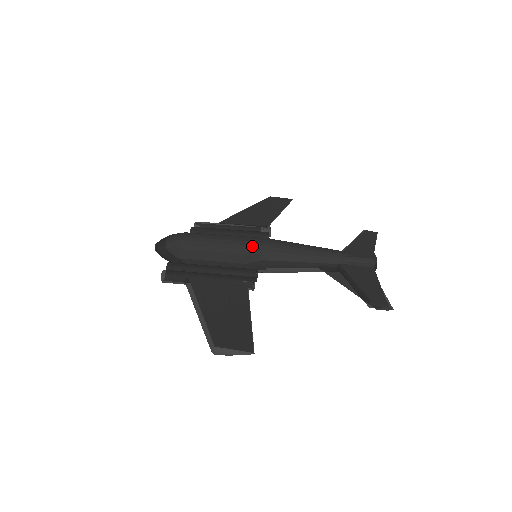
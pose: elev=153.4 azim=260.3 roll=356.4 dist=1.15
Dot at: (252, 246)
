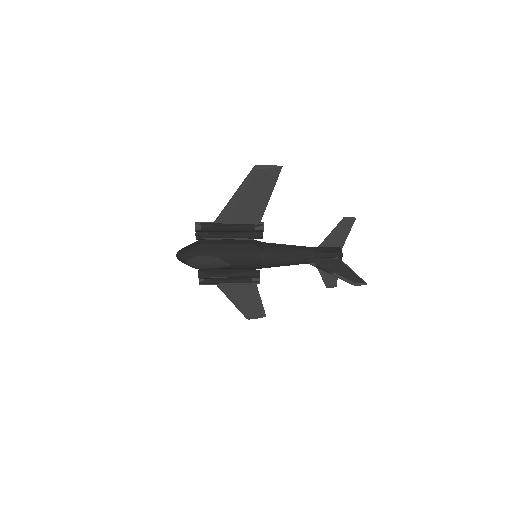
Dot at: occluded
